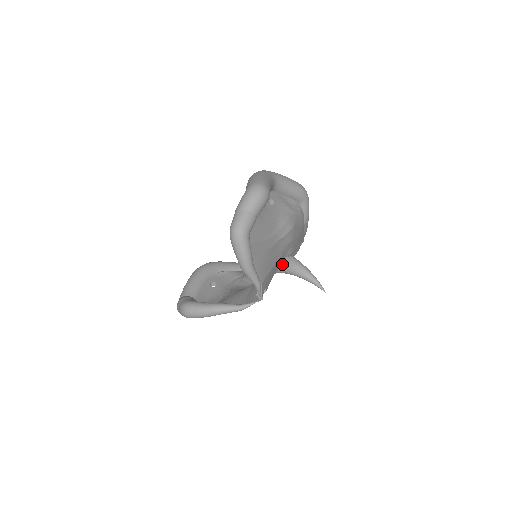
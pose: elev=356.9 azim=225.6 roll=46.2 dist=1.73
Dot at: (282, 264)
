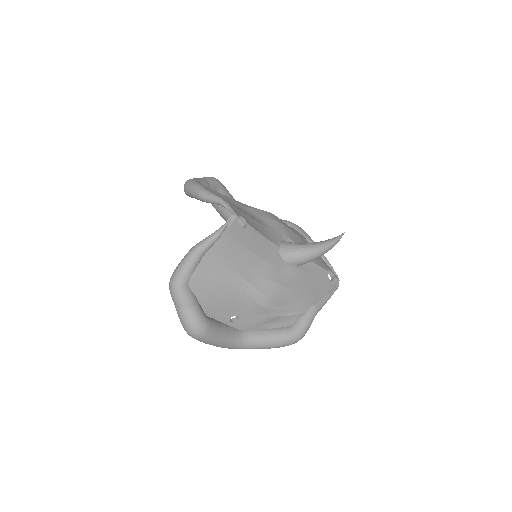
Dot at: (282, 243)
